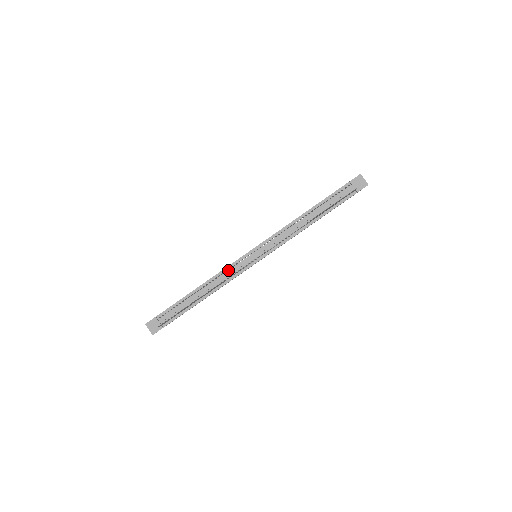
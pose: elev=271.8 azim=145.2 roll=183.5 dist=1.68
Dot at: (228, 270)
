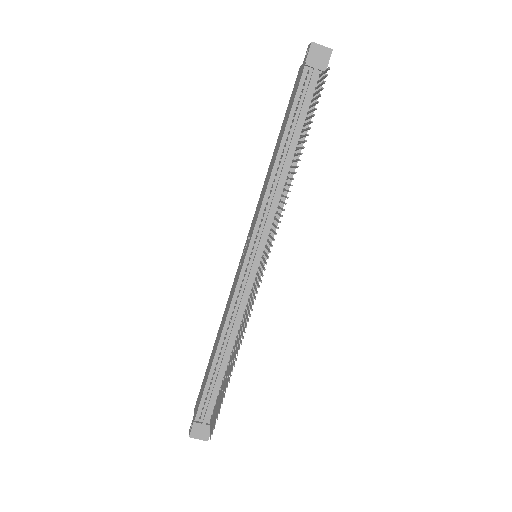
Dot at: (236, 302)
